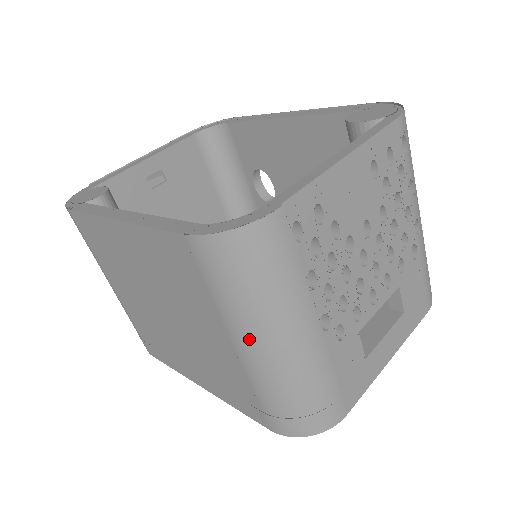
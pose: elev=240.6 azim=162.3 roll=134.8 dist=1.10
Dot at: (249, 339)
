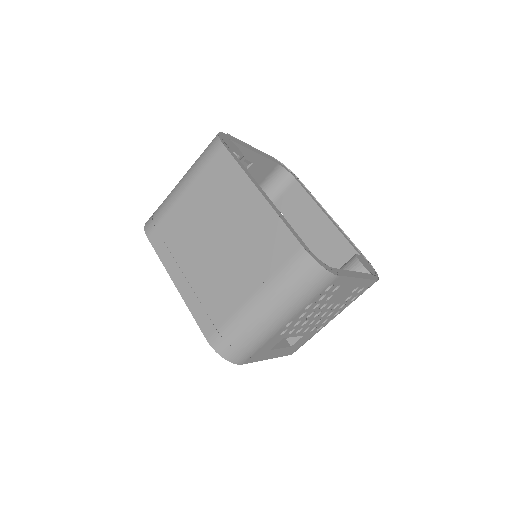
Dot at: (266, 301)
